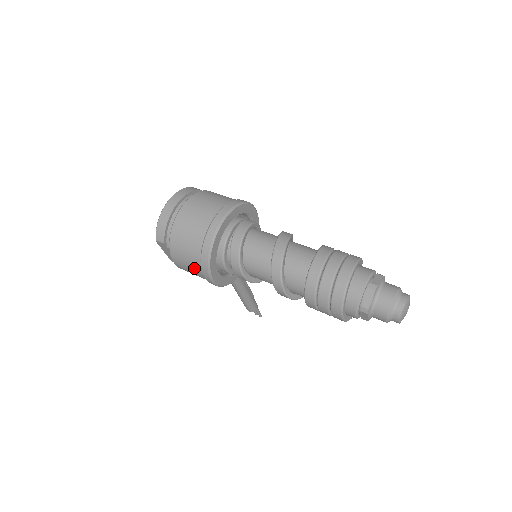
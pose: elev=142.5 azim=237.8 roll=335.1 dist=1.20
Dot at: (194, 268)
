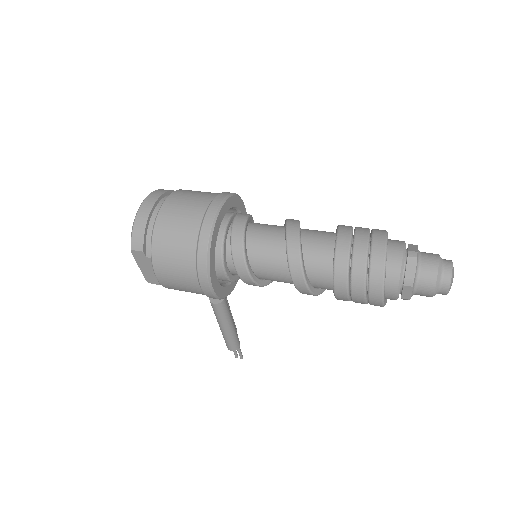
Dot at: (186, 275)
